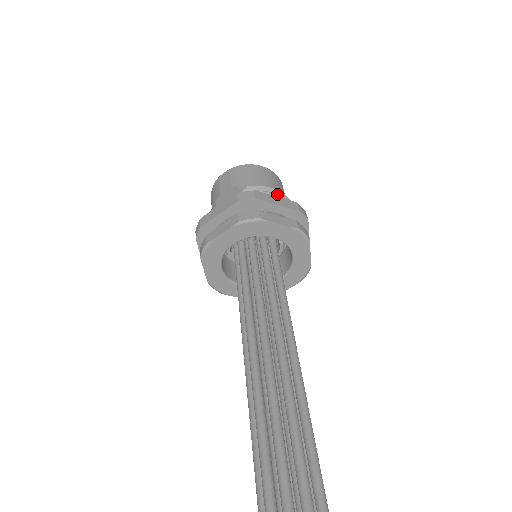
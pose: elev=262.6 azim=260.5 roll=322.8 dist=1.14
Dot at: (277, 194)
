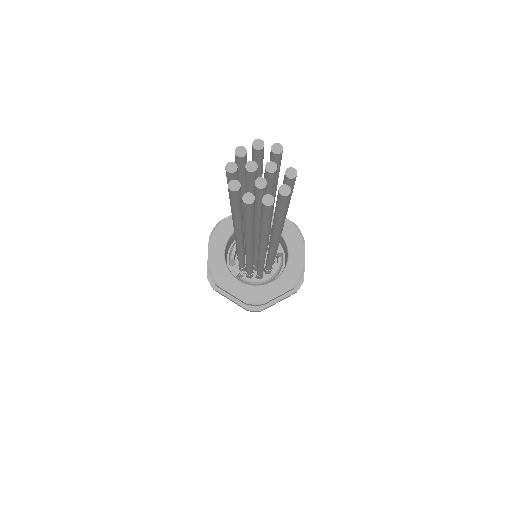
Dot at: occluded
